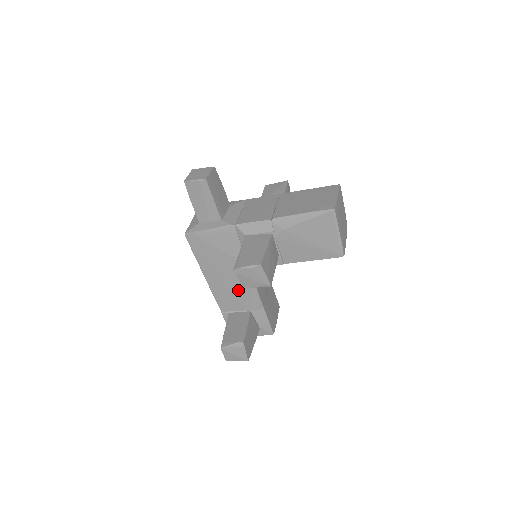
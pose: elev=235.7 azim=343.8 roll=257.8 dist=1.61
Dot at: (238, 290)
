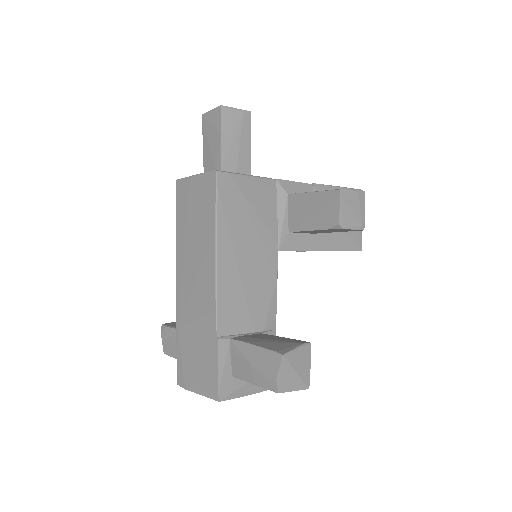
Dot at: (255, 289)
